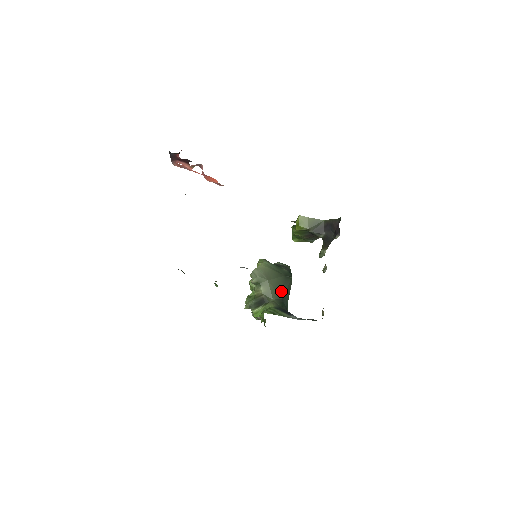
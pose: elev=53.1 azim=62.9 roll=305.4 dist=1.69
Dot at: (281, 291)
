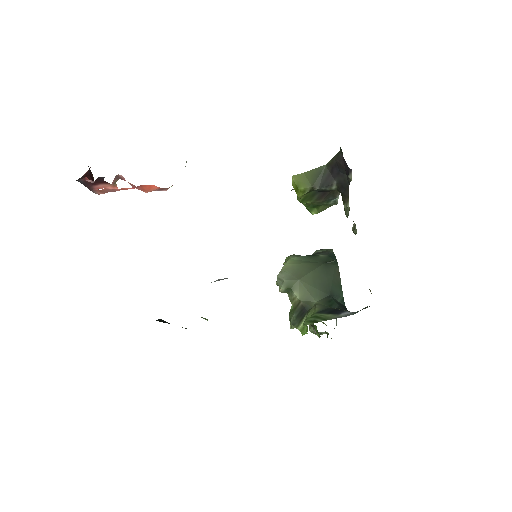
Dot at: (324, 286)
